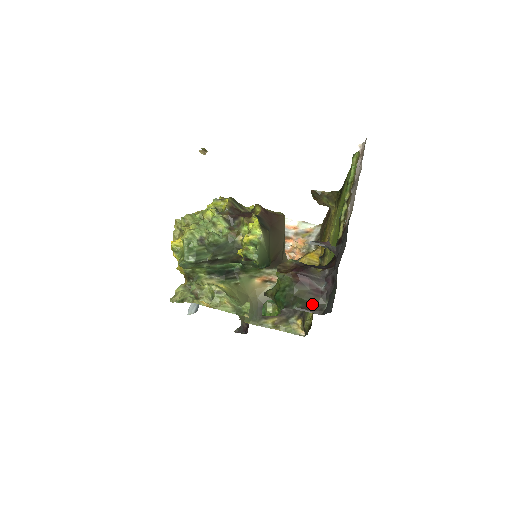
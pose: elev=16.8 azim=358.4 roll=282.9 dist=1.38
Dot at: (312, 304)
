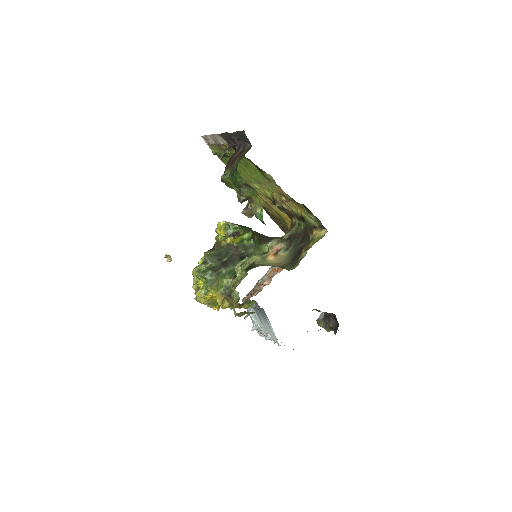
Dot at: occluded
